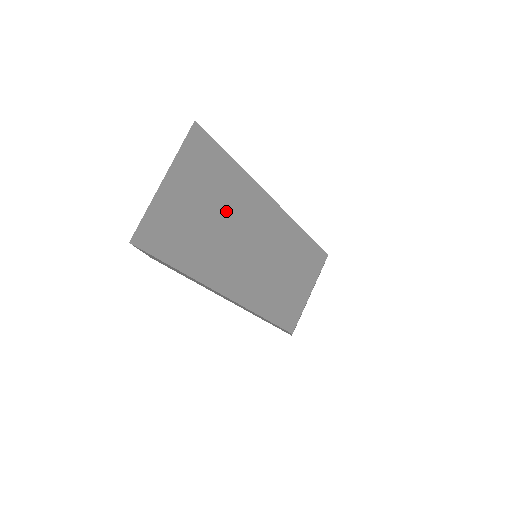
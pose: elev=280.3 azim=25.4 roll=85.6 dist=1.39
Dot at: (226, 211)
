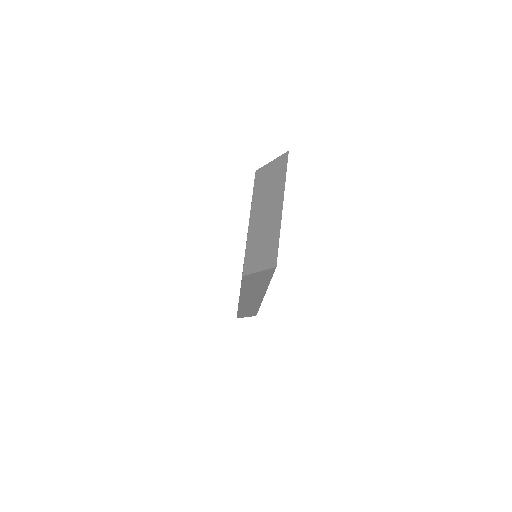
Dot at: occluded
